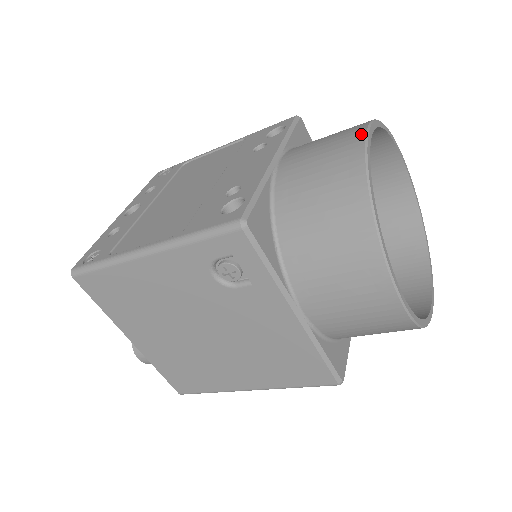
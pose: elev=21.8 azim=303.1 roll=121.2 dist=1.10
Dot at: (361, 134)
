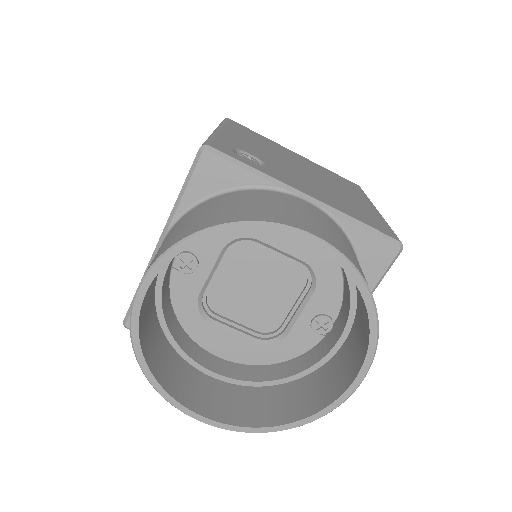
Dot at: (136, 290)
